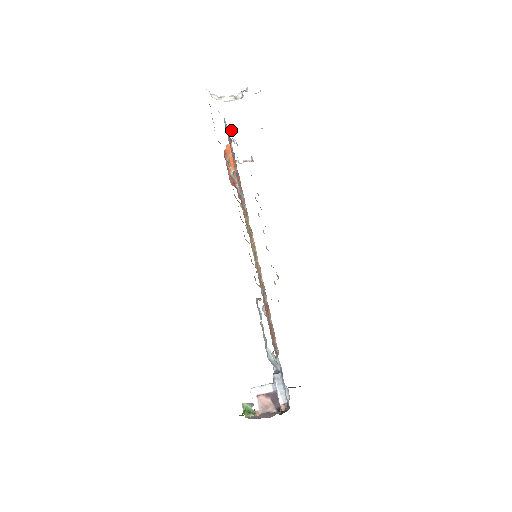
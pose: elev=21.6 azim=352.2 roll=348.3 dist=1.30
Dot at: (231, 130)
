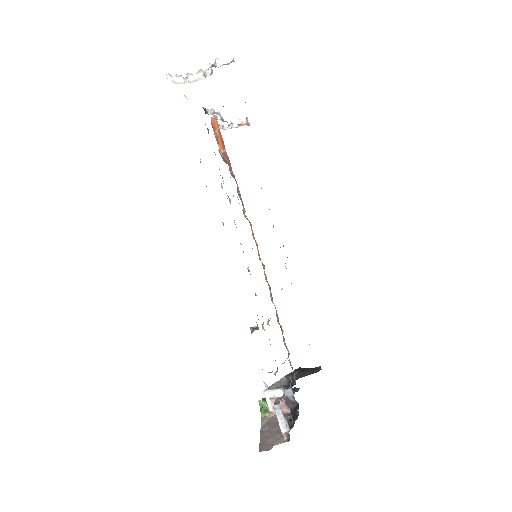
Dot at: (209, 110)
